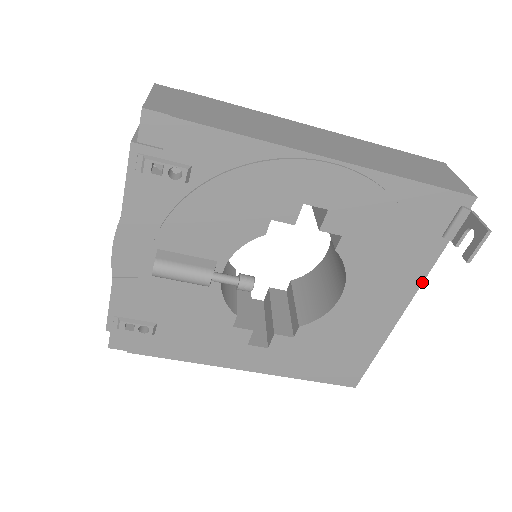
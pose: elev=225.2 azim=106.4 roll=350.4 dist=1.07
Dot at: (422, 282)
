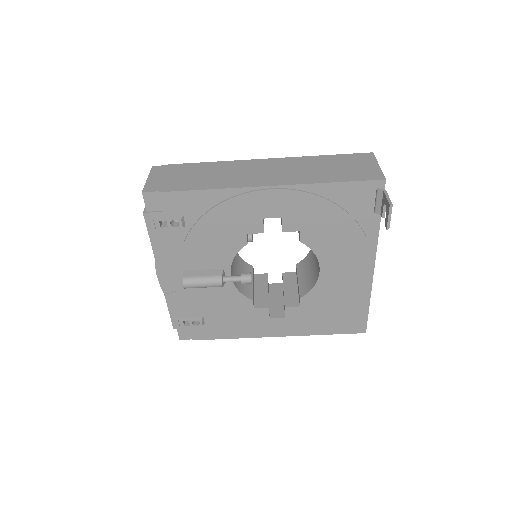
Dot at: (376, 246)
